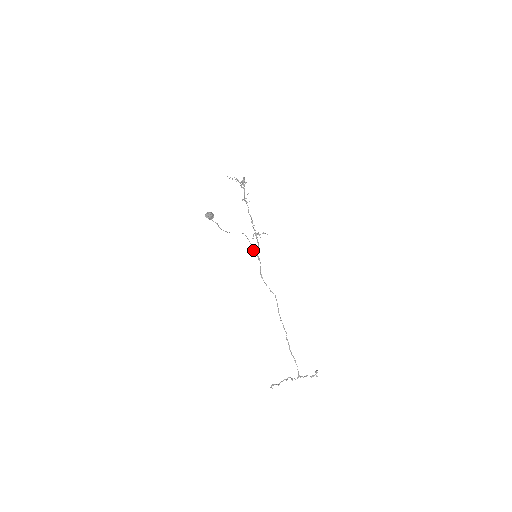
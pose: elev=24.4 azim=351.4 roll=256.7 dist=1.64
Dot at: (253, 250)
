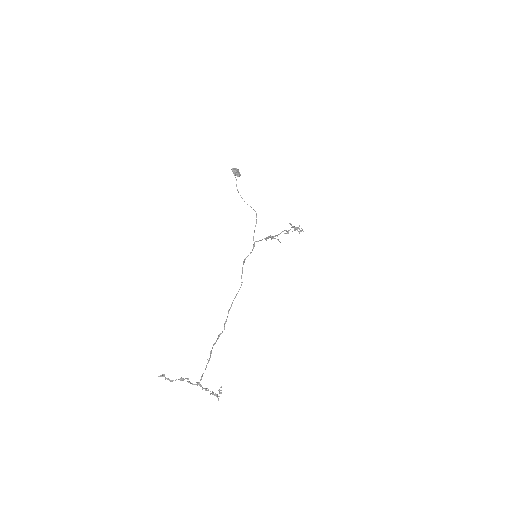
Dot at: occluded
